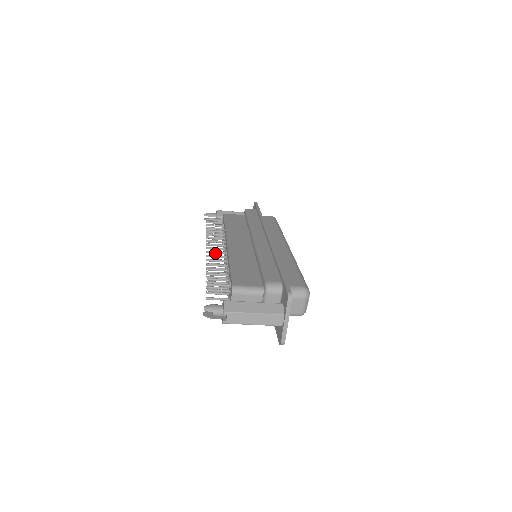
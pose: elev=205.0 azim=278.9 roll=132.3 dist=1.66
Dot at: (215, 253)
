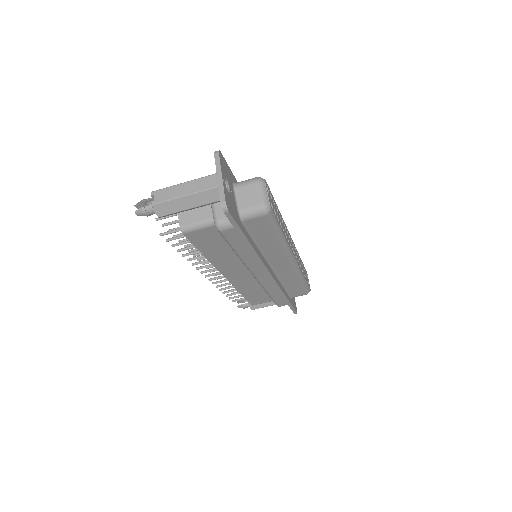
Dot at: occluded
